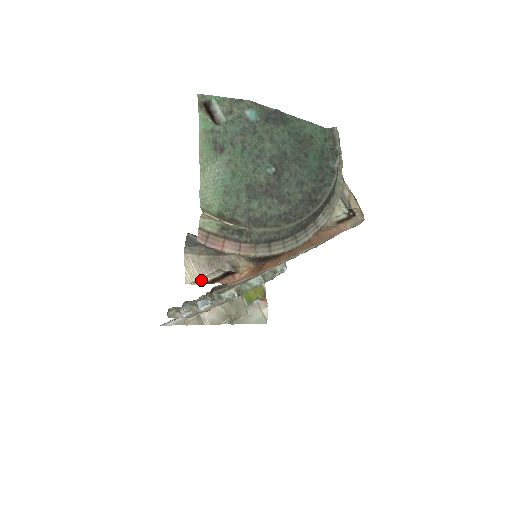
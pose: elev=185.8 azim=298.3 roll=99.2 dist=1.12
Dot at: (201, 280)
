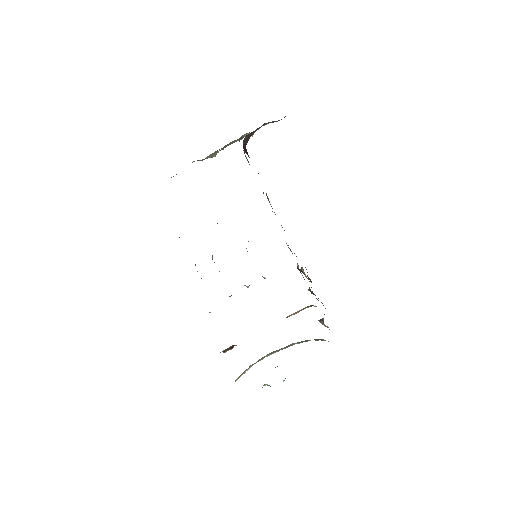
Dot at: occluded
